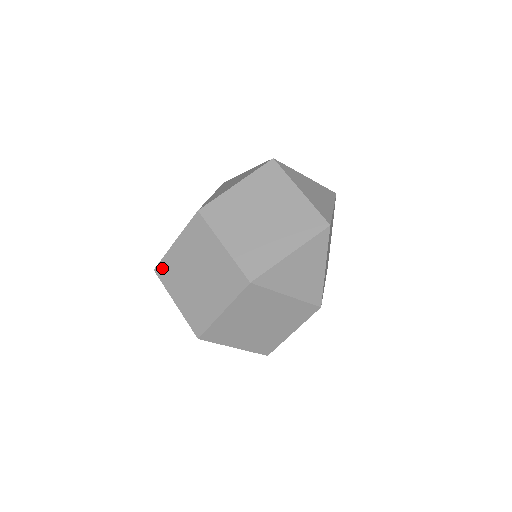
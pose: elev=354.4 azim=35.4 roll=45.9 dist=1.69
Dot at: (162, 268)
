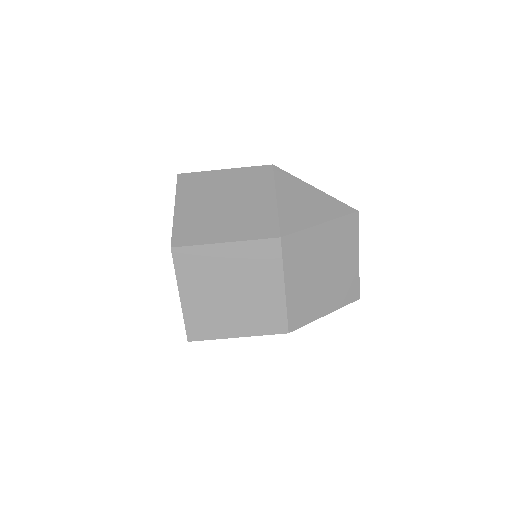
Dot at: (186, 254)
